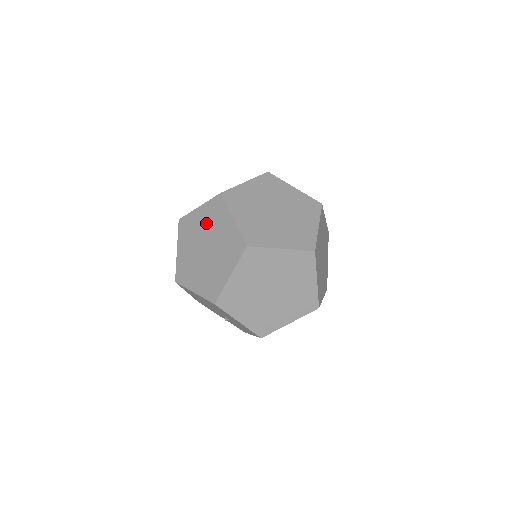
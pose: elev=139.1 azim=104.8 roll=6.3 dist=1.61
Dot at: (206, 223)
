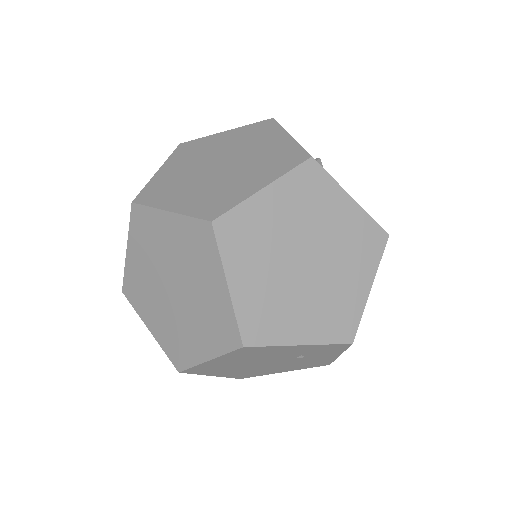
Dot at: occluded
